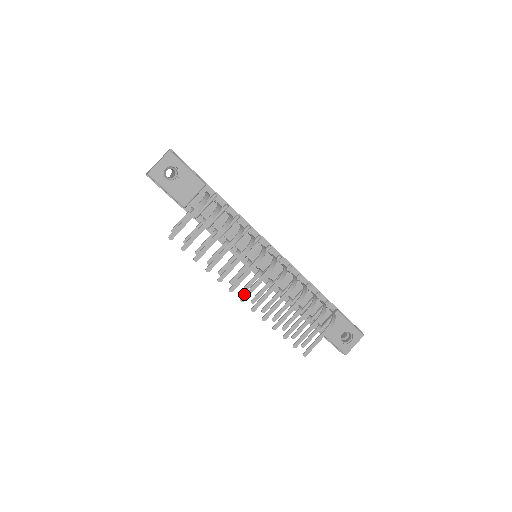
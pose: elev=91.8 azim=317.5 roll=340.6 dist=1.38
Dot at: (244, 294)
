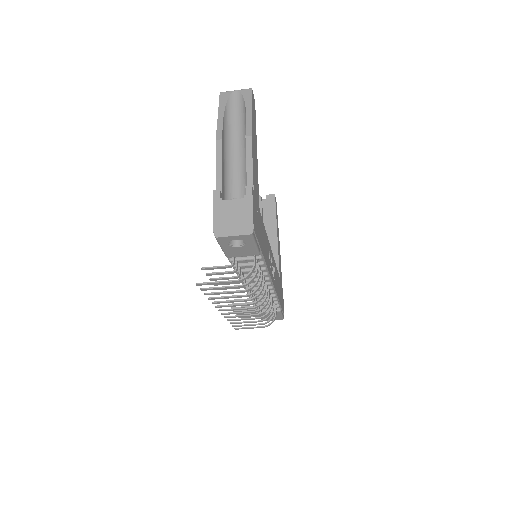
Dot at: (225, 309)
